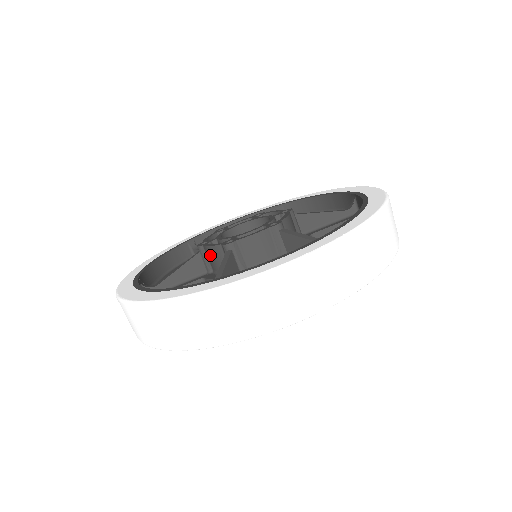
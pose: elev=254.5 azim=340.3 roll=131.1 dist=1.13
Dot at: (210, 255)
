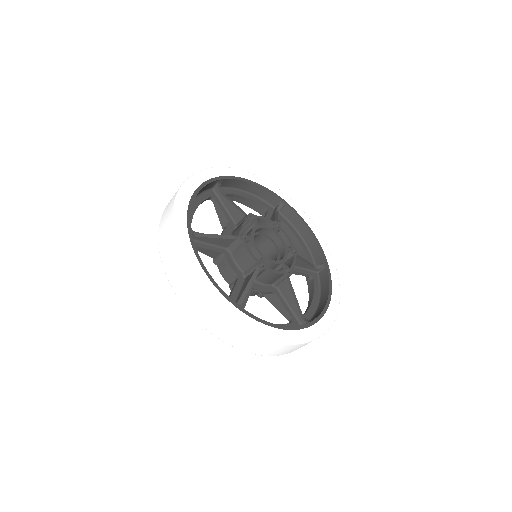
Dot at: (242, 252)
